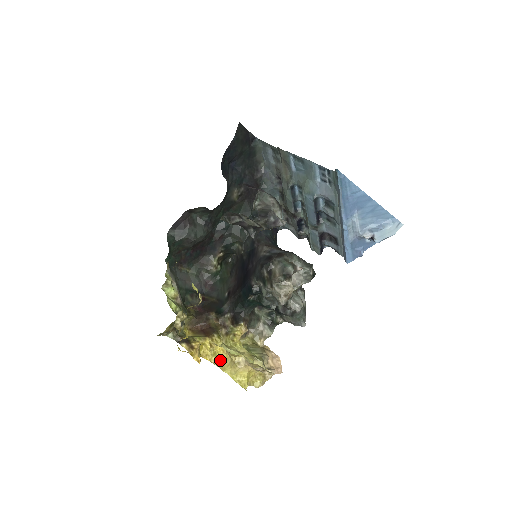
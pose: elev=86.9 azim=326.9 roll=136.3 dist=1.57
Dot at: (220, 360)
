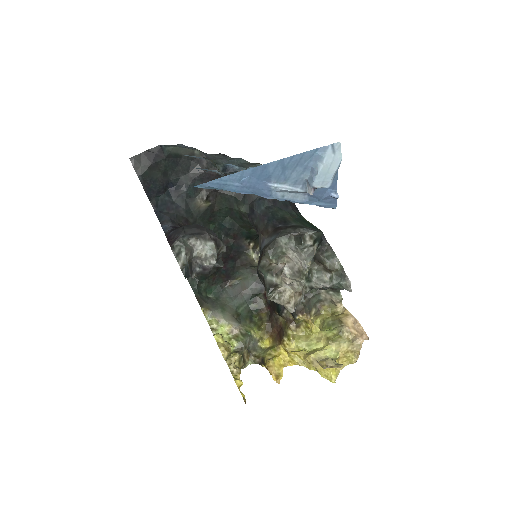
Dot at: (303, 359)
